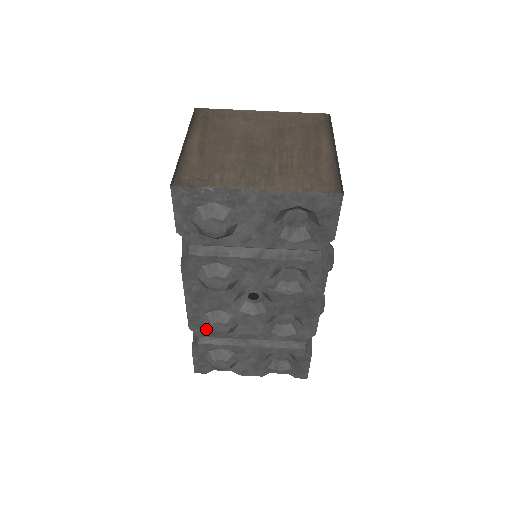
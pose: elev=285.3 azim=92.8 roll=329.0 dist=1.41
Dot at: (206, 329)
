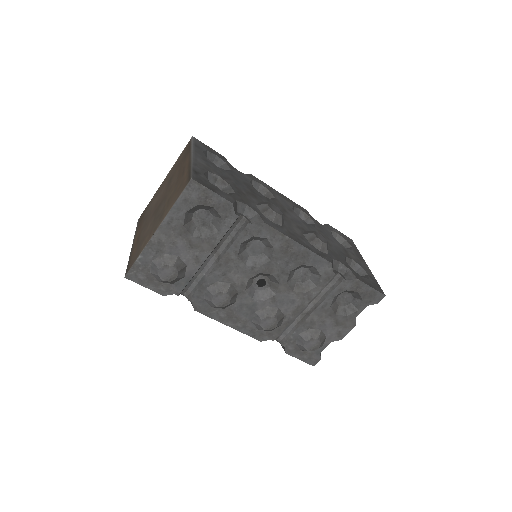
Dot at: (269, 331)
